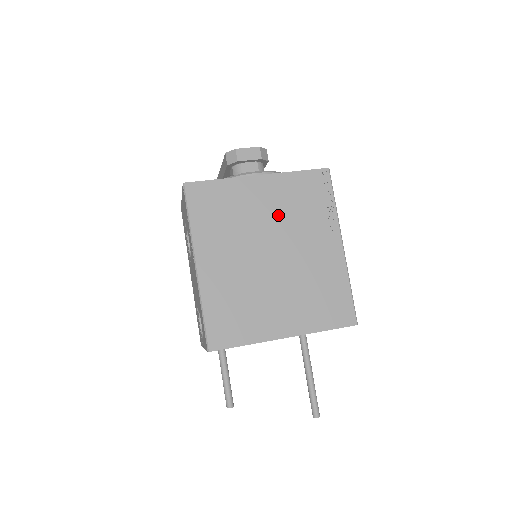
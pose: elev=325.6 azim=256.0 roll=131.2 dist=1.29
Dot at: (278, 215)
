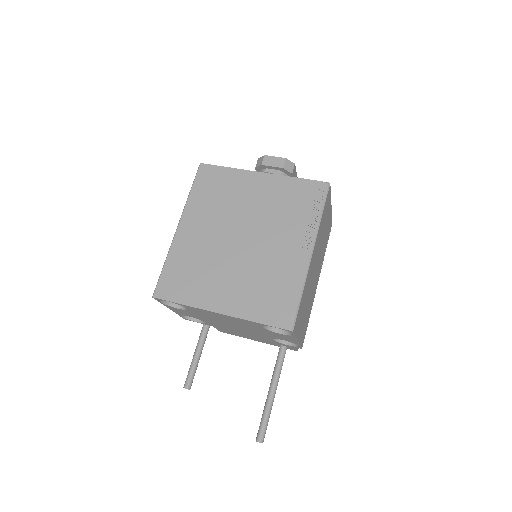
Dot at: (263, 209)
